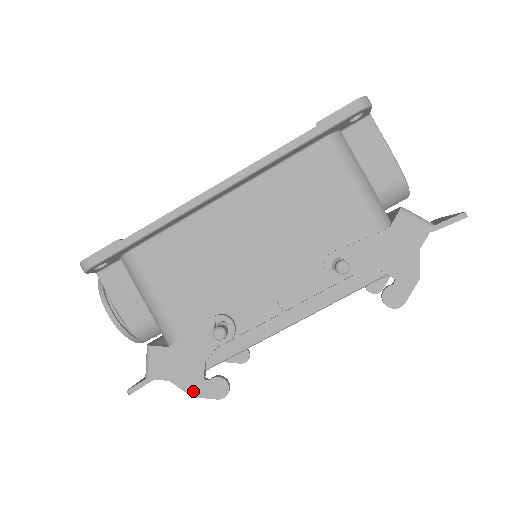
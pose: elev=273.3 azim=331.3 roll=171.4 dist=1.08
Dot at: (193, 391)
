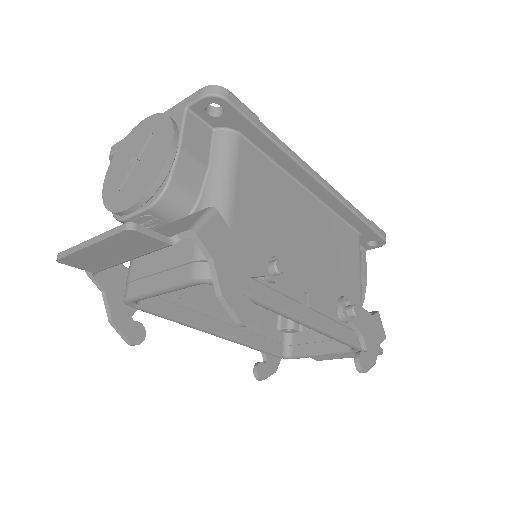
Dot at: (226, 291)
